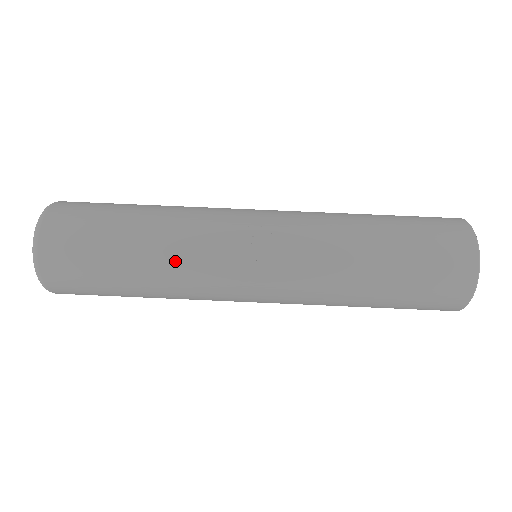
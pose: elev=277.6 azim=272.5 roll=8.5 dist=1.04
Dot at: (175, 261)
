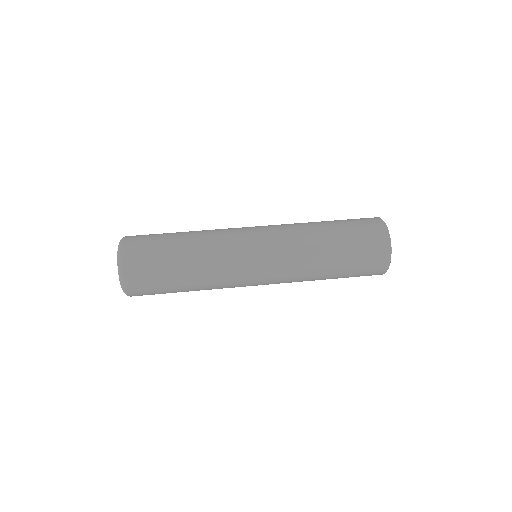
Dot at: occluded
